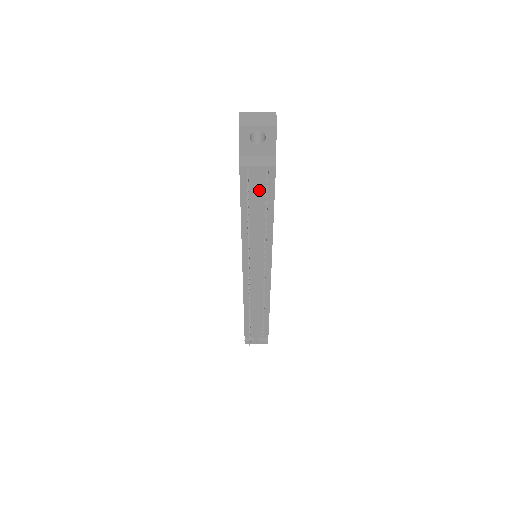
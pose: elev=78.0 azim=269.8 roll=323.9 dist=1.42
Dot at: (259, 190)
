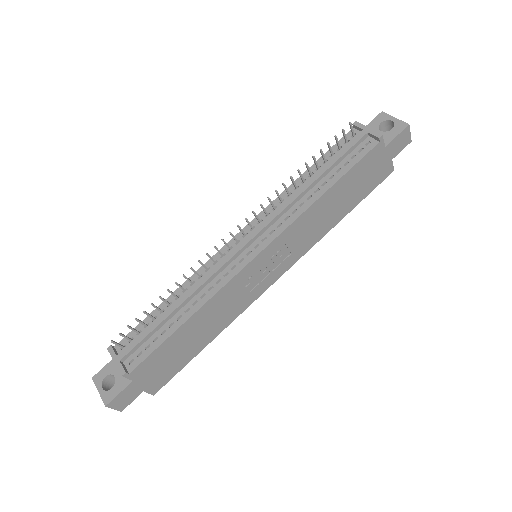
Dot at: (348, 149)
